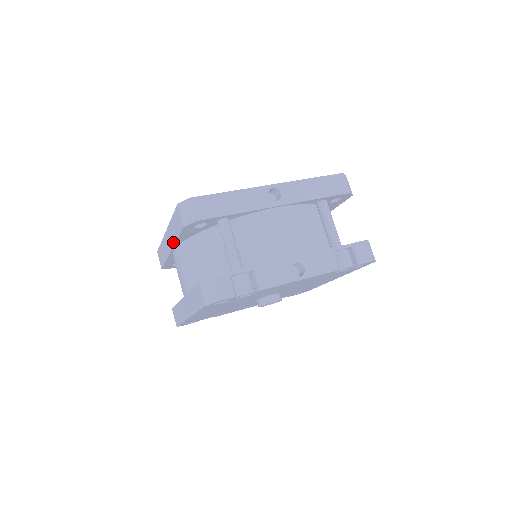
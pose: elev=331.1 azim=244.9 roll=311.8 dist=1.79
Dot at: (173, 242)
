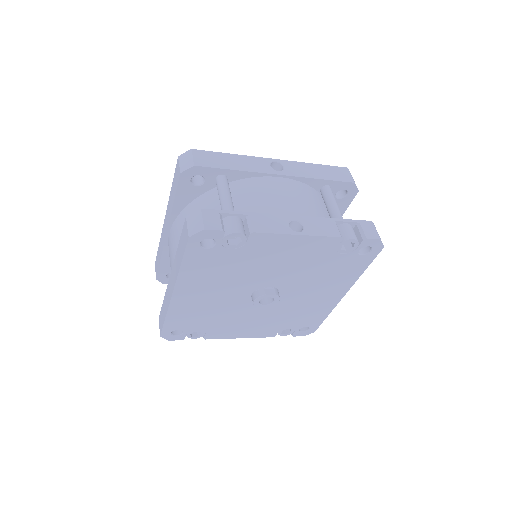
Dot at: (169, 215)
